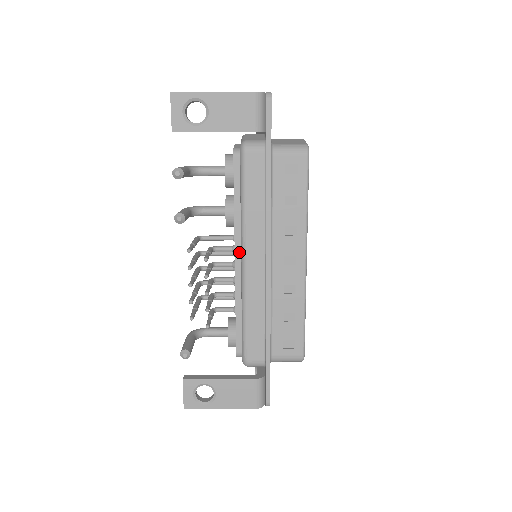
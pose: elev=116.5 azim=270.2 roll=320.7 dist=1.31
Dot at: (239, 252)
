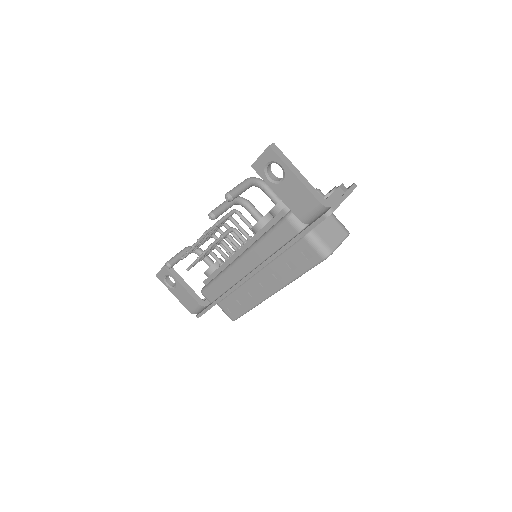
Dot at: (243, 250)
